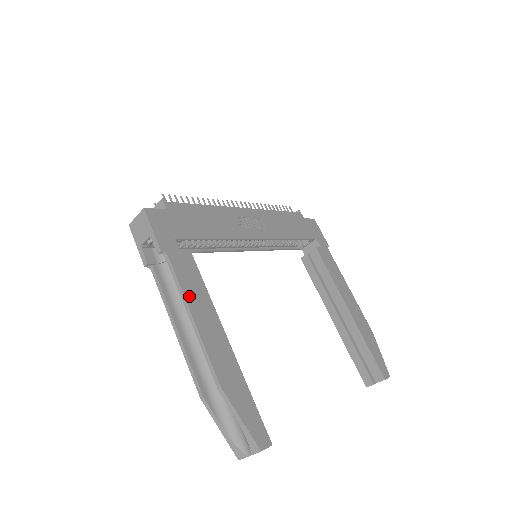
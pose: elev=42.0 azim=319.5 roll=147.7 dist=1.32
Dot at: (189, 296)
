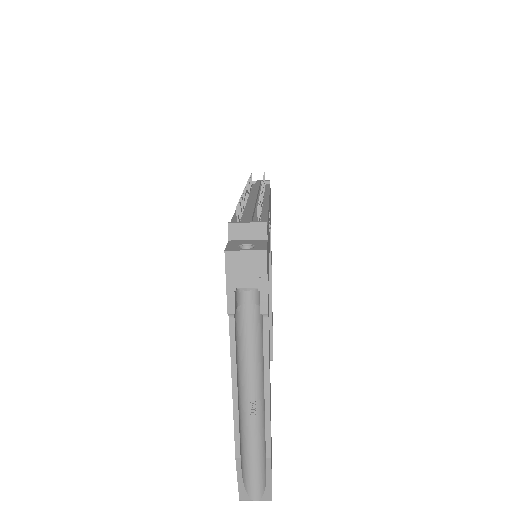
Dot at: (269, 364)
